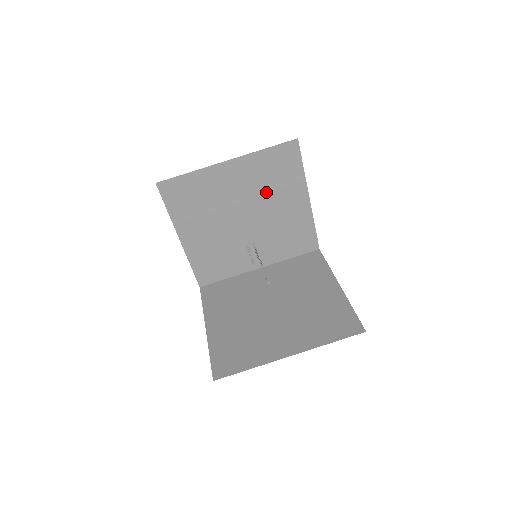
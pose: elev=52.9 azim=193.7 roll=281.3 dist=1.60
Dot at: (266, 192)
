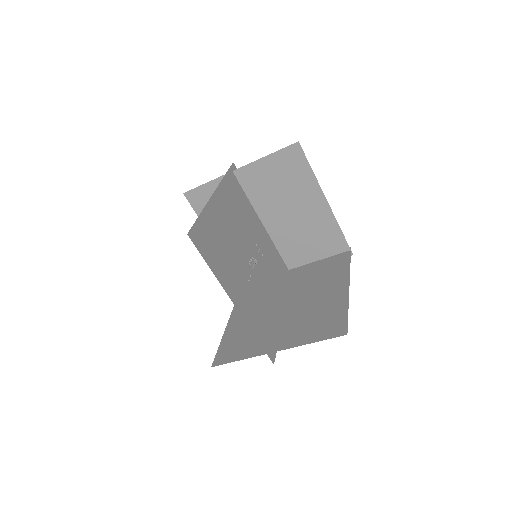
Dot at: (281, 195)
